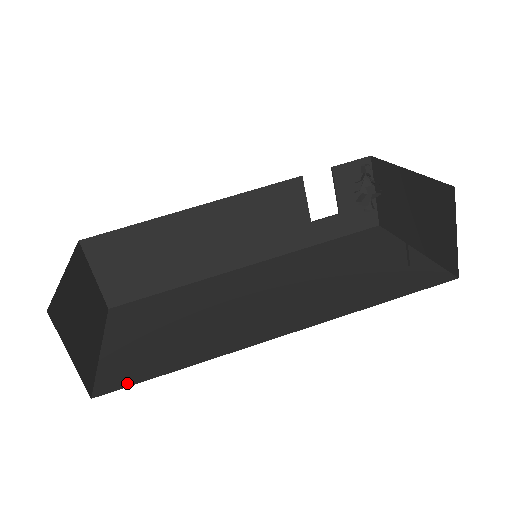
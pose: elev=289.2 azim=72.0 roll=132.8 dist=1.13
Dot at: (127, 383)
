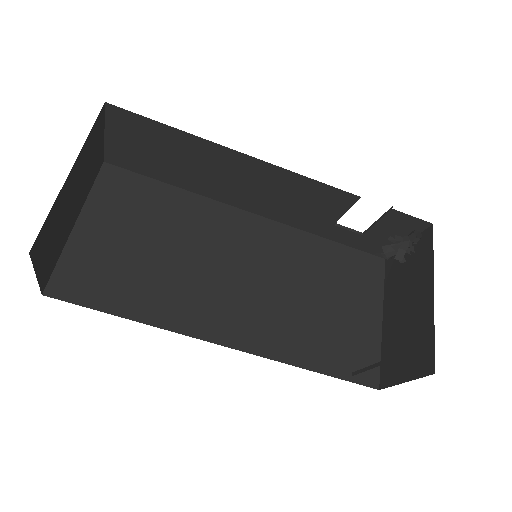
Dot at: (79, 300)
